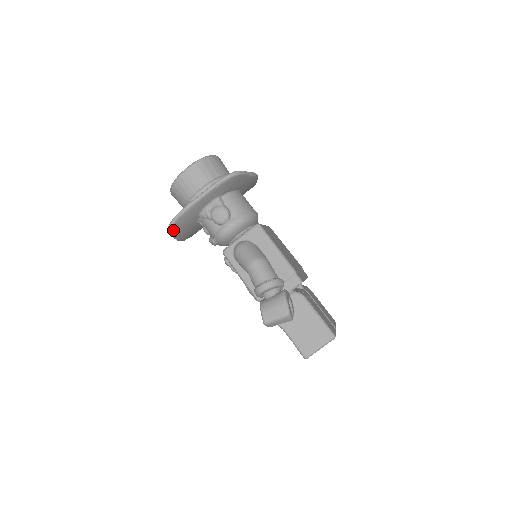
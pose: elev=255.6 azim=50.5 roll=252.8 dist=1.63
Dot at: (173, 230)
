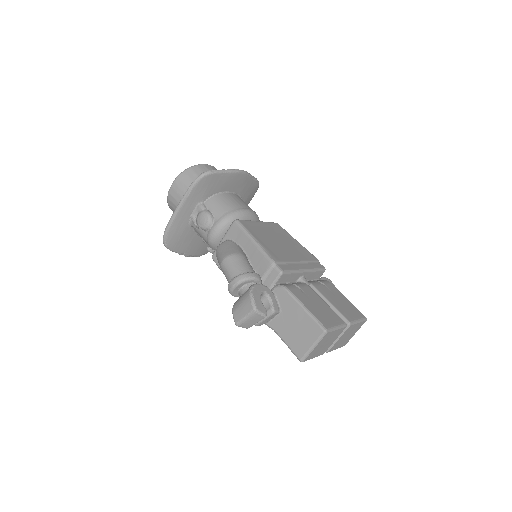
Dot at: (170, 246)
